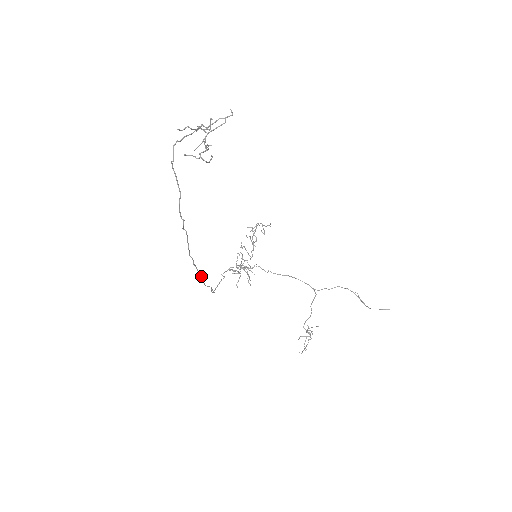
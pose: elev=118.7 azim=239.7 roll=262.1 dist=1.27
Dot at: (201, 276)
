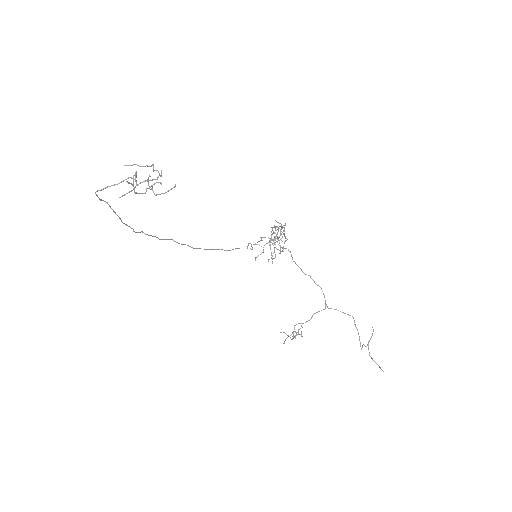
Dot at: (200, 248)
